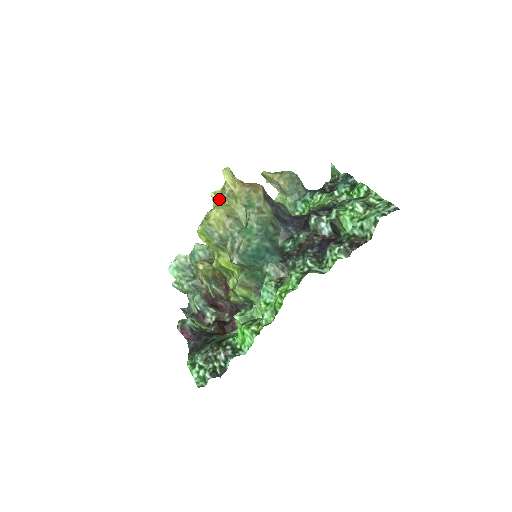
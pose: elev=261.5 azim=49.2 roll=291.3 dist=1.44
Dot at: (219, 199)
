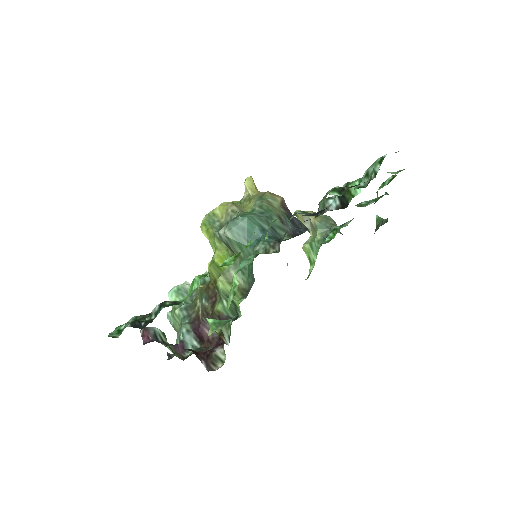
Dot at: occluded
